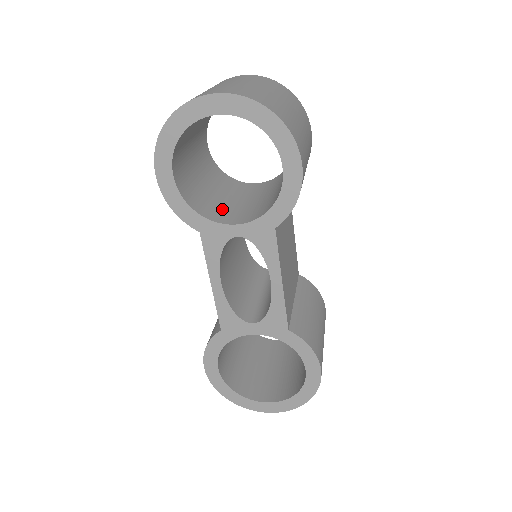
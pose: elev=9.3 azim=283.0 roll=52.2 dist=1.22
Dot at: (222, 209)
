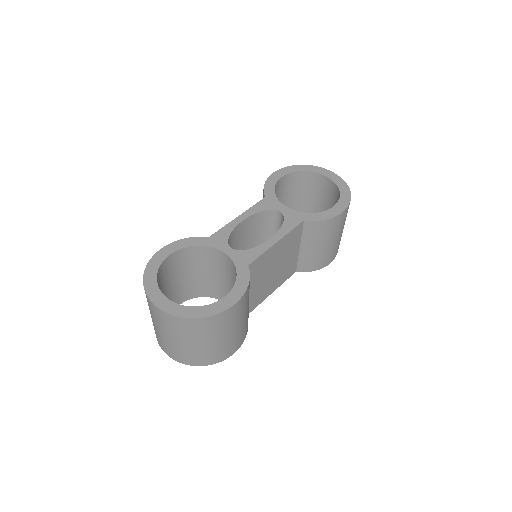
Dot at: (214, 287)
